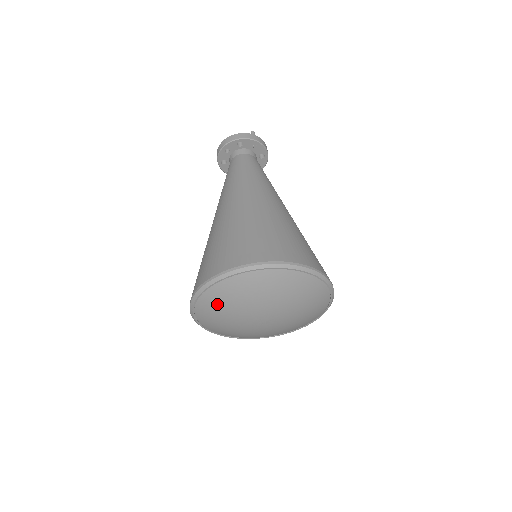
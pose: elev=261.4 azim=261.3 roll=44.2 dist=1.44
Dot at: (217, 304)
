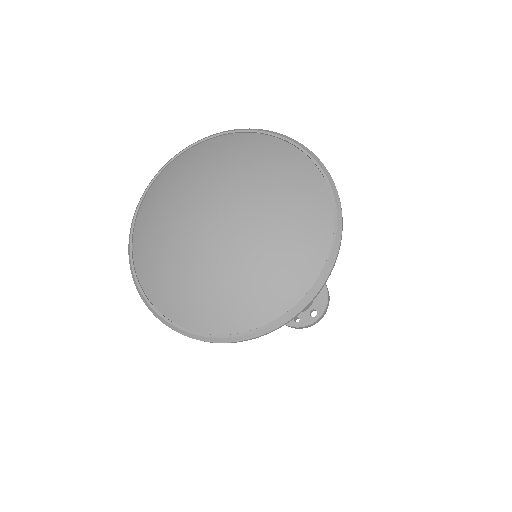
Dot at: (220, 150)
